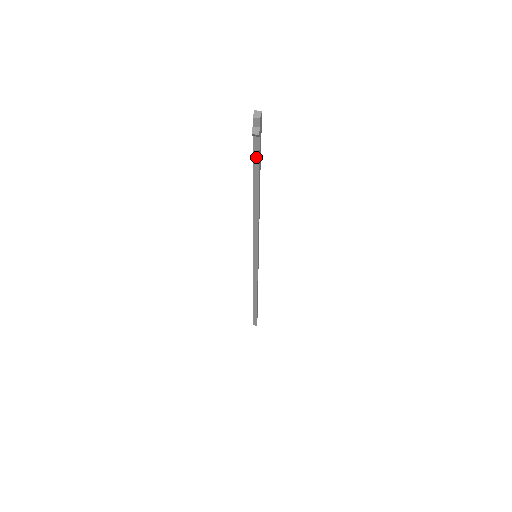
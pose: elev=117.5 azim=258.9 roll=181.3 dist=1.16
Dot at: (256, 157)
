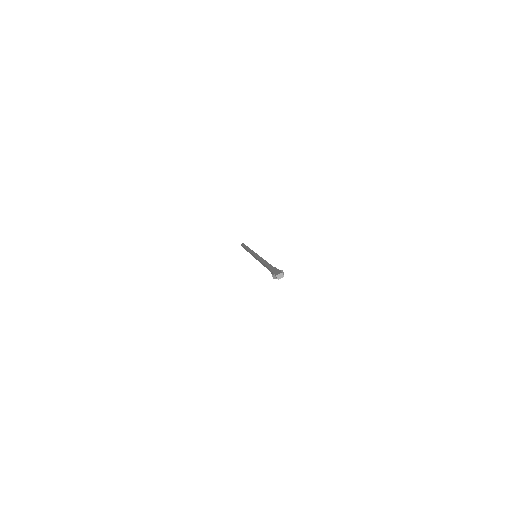
Dot at: (271, 272)
